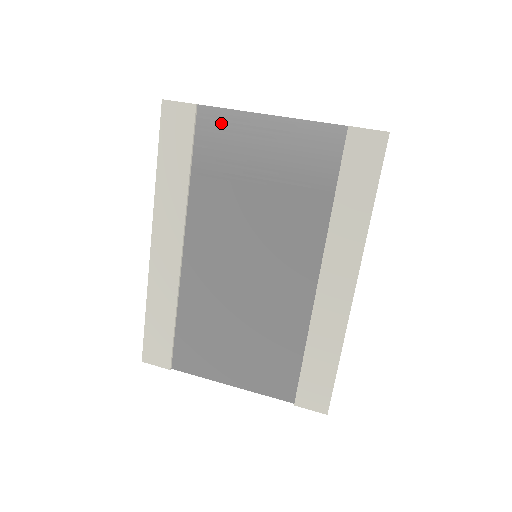
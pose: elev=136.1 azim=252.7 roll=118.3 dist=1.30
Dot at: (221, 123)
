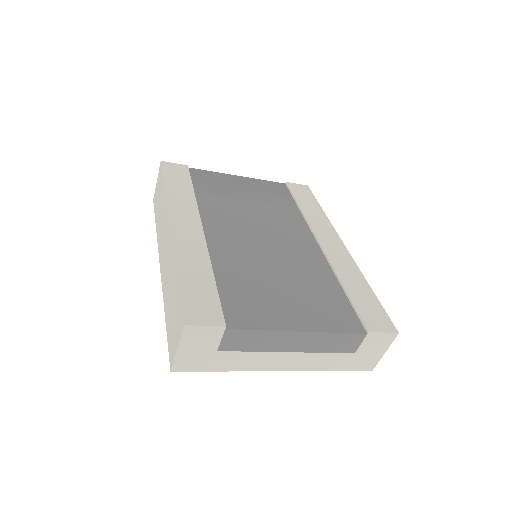
Dot at: (208, 175)
